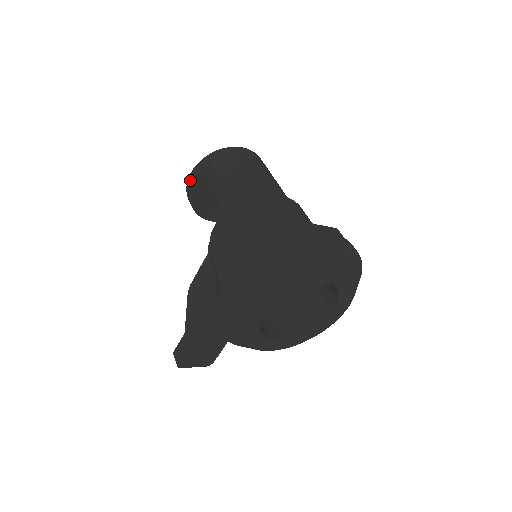
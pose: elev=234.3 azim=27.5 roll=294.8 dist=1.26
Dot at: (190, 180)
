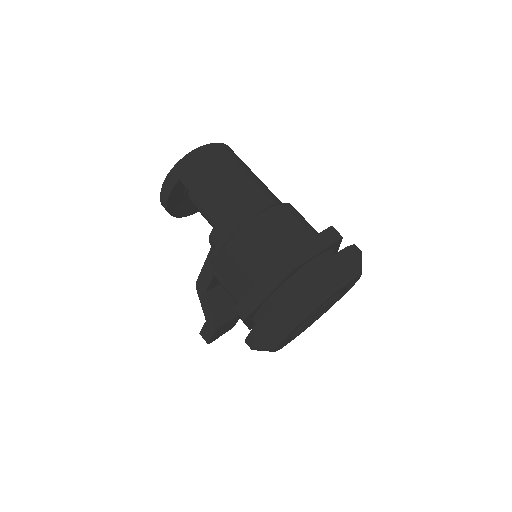
Dot at: (163, 198)
